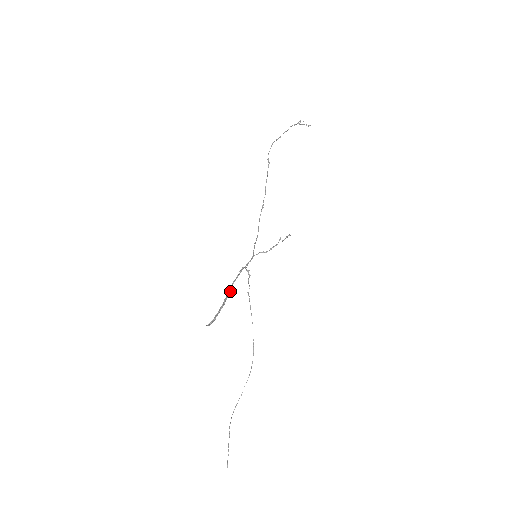
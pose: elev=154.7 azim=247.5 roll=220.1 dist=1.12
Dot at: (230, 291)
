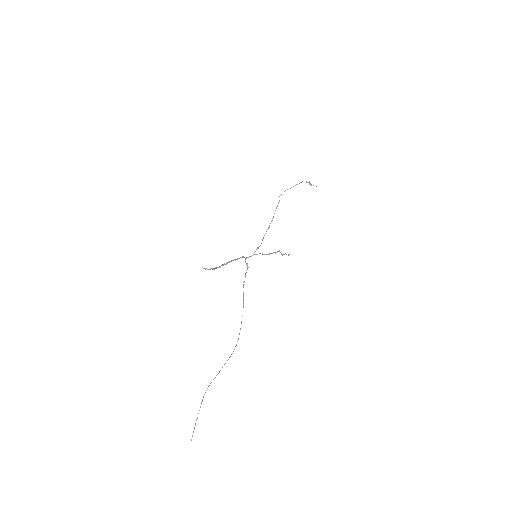
Dot at: (228, 262)
